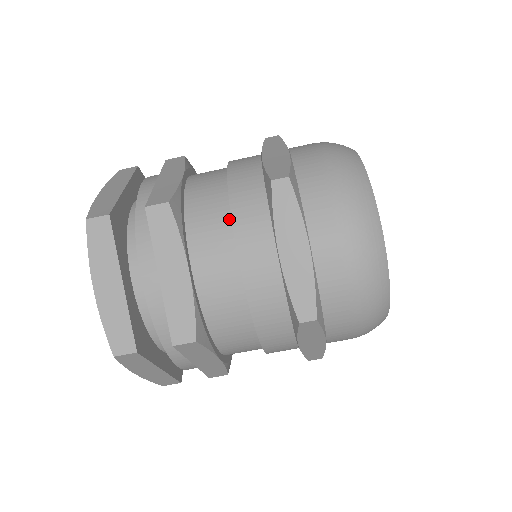
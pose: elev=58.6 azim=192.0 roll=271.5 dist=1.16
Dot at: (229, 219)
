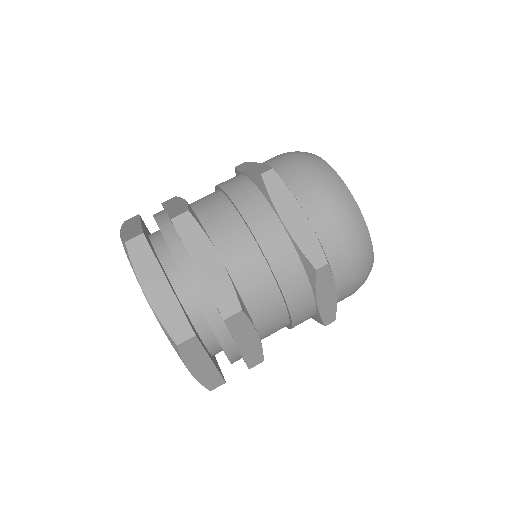
Dot at: (236, 214)
